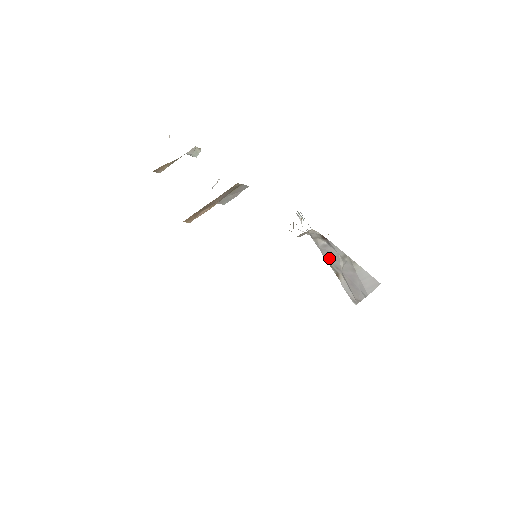
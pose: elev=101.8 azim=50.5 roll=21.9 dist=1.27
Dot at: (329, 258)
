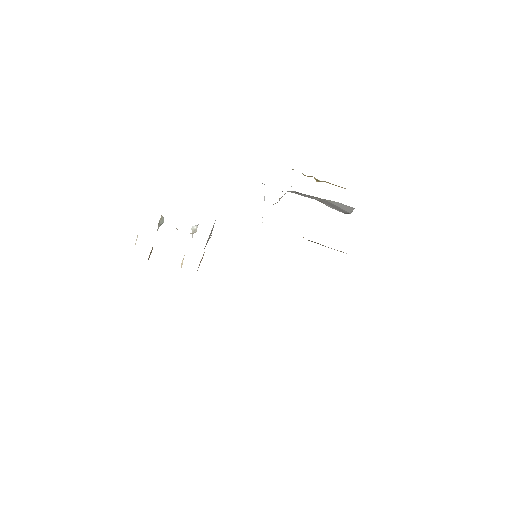
Dot at: occluded
